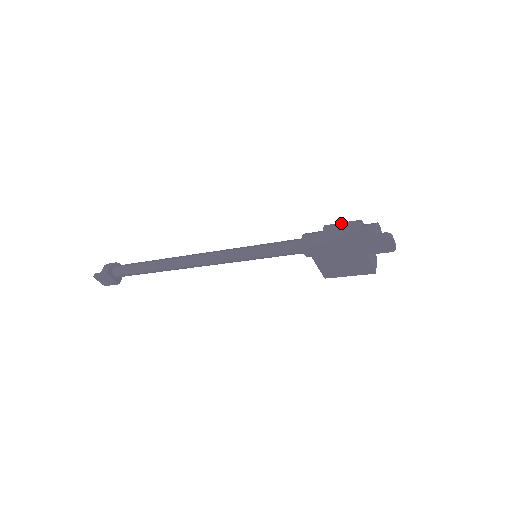
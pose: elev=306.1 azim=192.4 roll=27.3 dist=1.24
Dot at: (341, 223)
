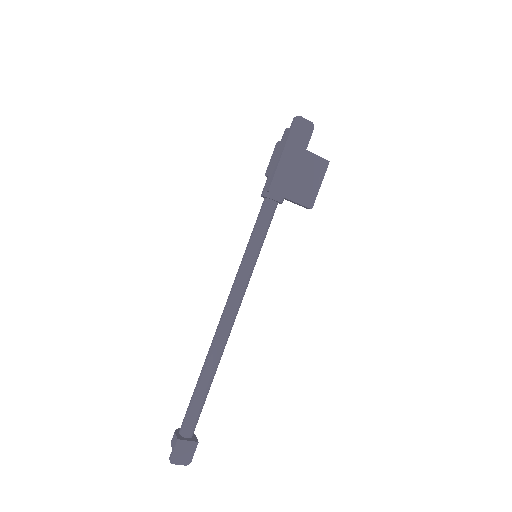
Dot at: (270, 160)
